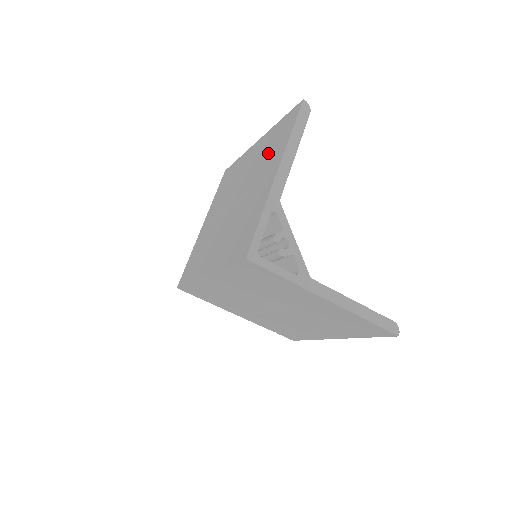
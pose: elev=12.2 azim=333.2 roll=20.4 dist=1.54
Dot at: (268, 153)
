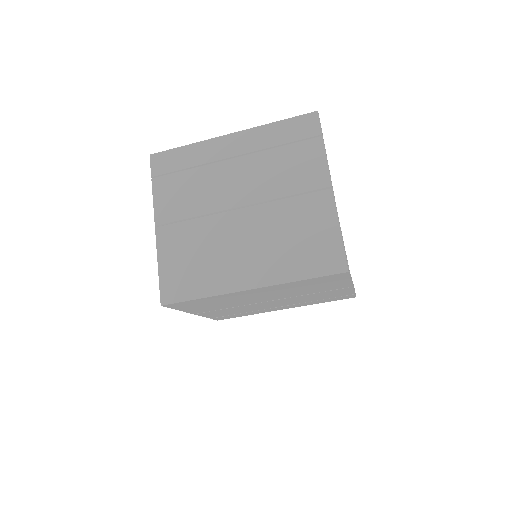
Dot at: (284, 158)
